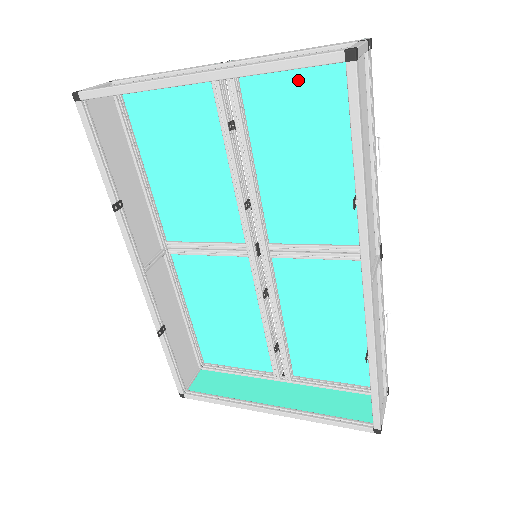
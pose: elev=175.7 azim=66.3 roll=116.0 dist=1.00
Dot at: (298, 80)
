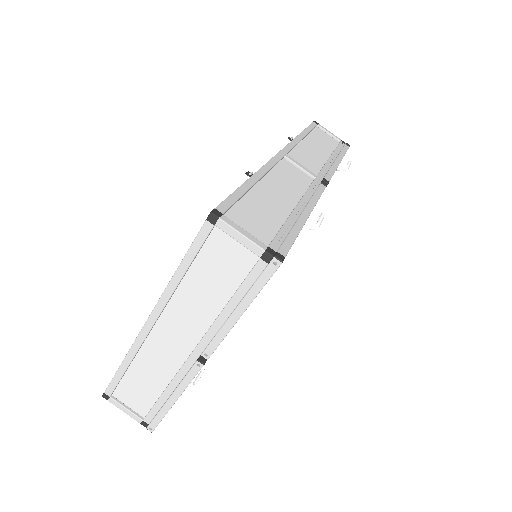
Dot at: occluded
